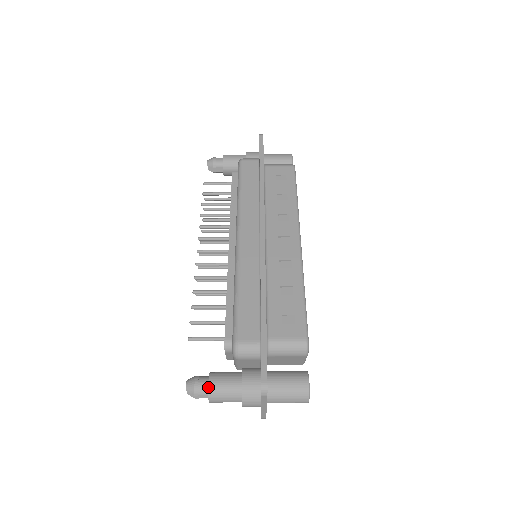
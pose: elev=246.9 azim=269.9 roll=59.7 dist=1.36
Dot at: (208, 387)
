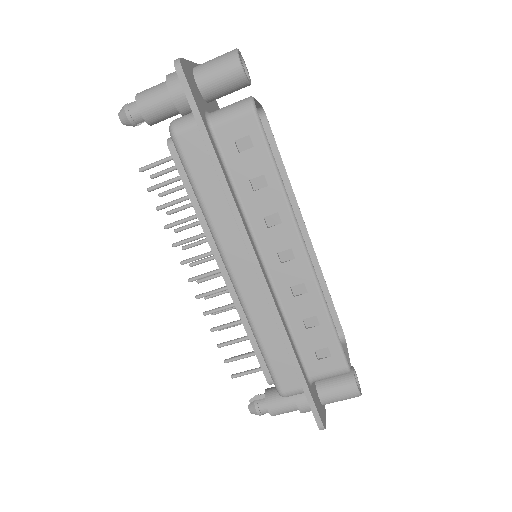
Dot at: (270, 414)
